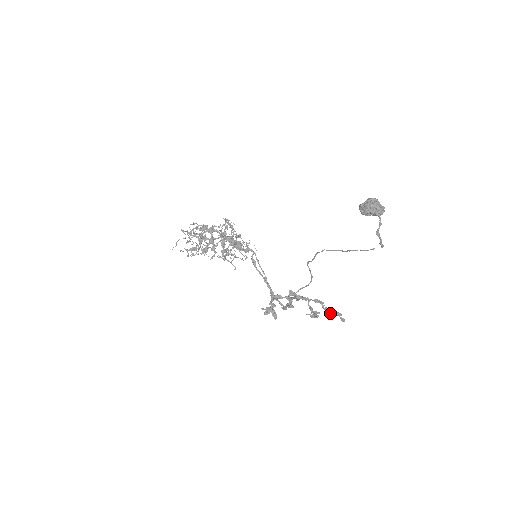
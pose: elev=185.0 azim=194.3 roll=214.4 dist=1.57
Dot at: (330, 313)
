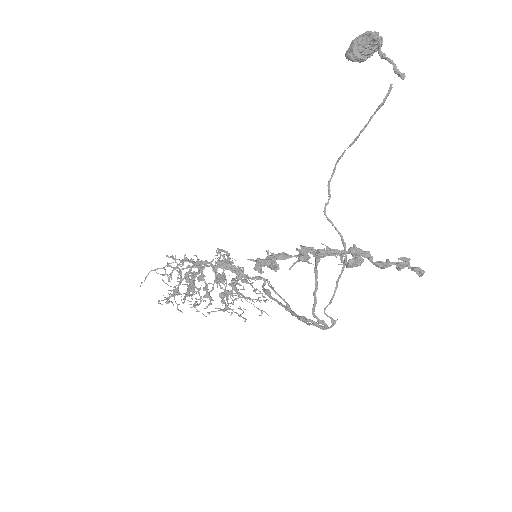
Dot at: (388, 265)
